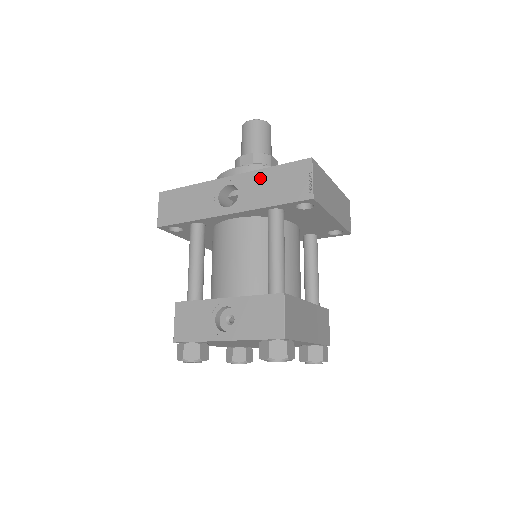
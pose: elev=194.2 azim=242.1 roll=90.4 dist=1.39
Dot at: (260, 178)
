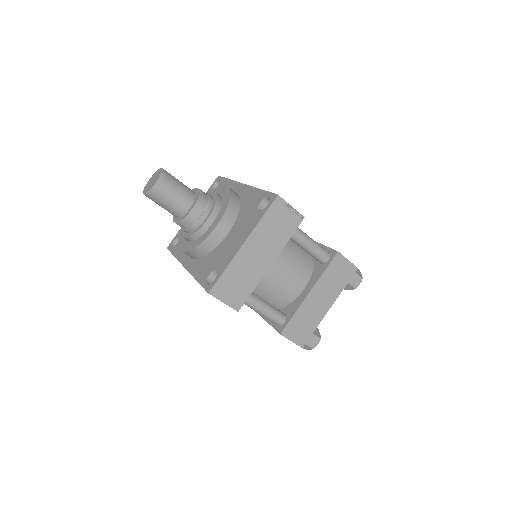
Dot at: occluded
